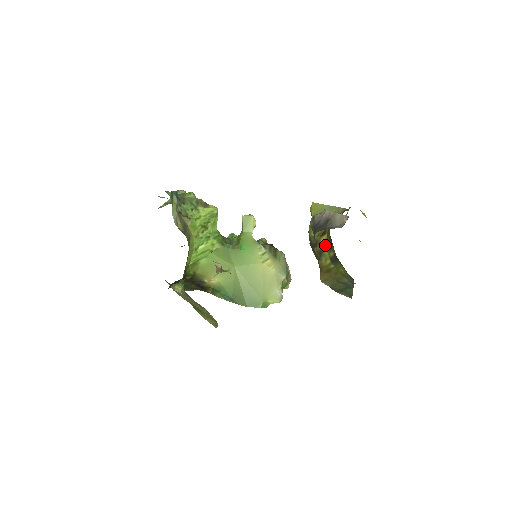
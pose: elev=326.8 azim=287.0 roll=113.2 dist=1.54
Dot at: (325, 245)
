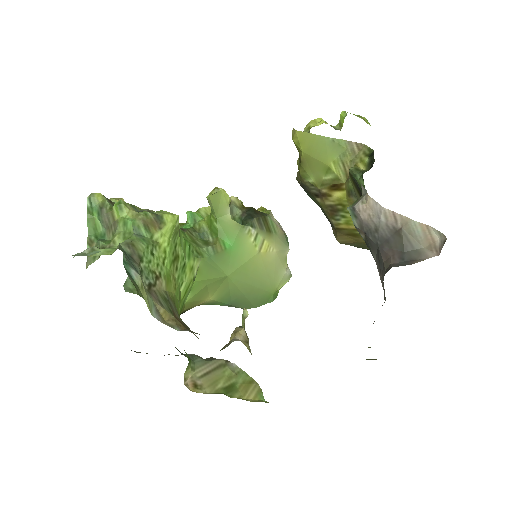
Dot at: (344, 206)
